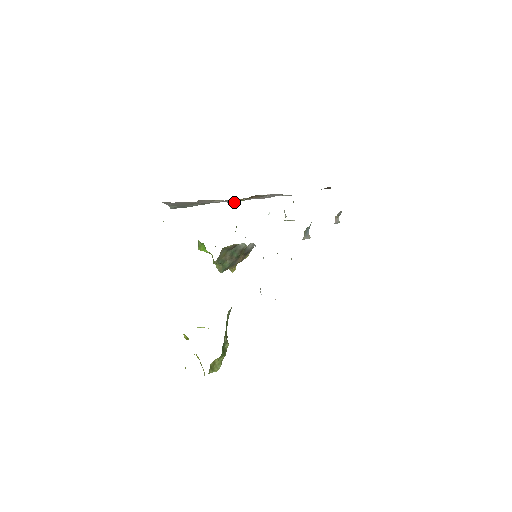
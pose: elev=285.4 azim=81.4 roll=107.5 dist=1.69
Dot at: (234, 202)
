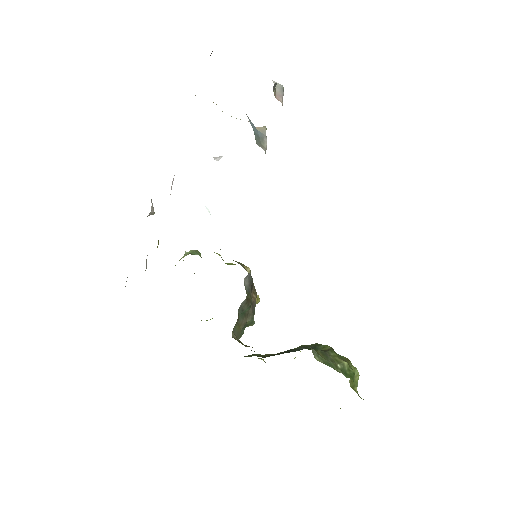
Dot at: occluded
